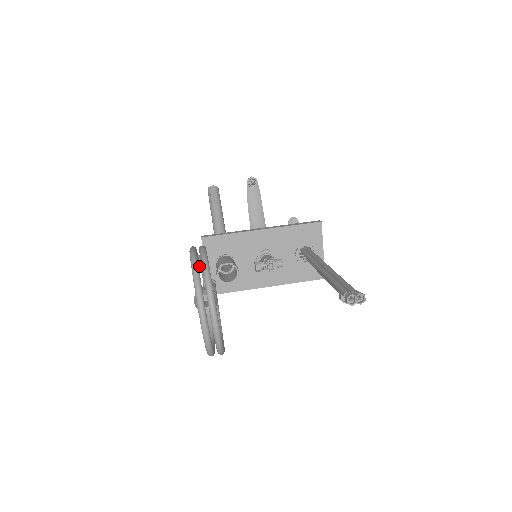
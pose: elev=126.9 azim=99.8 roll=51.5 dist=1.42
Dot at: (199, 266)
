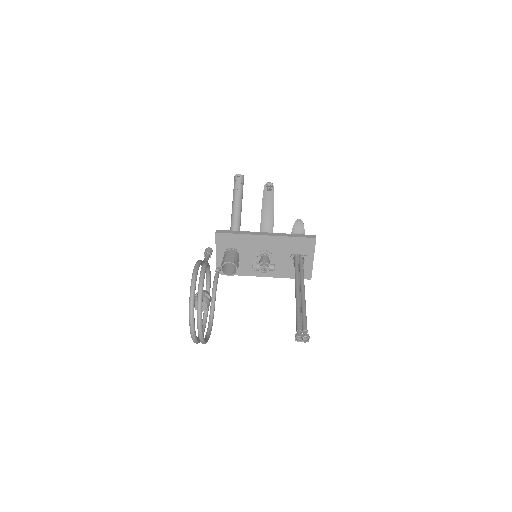
Dot at: occluded
